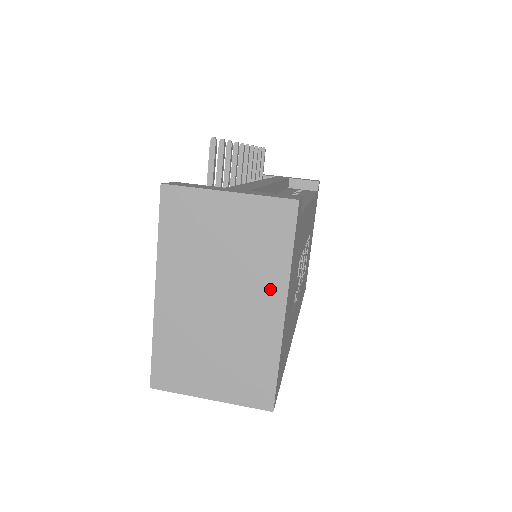
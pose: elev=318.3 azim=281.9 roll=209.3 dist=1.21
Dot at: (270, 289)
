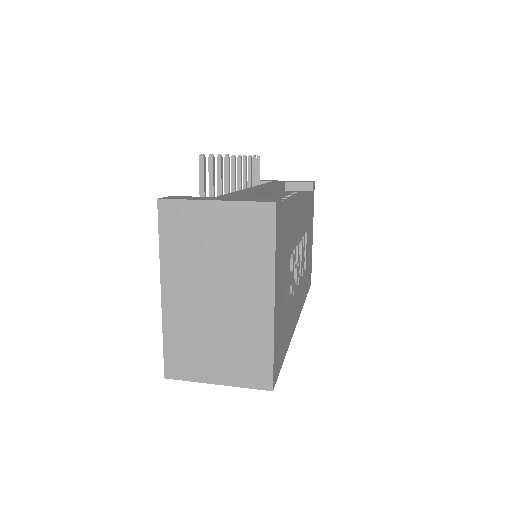
Dot at: (259, 282)
